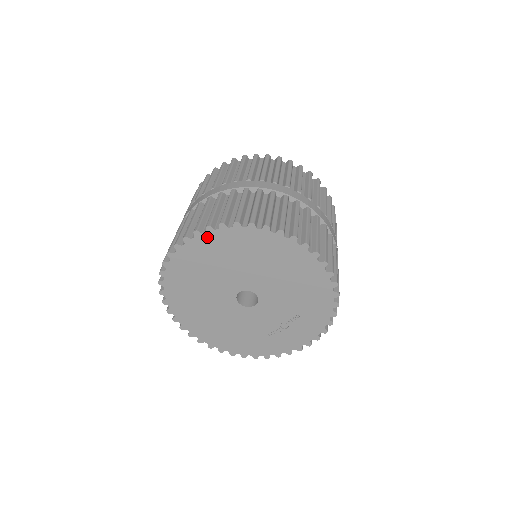
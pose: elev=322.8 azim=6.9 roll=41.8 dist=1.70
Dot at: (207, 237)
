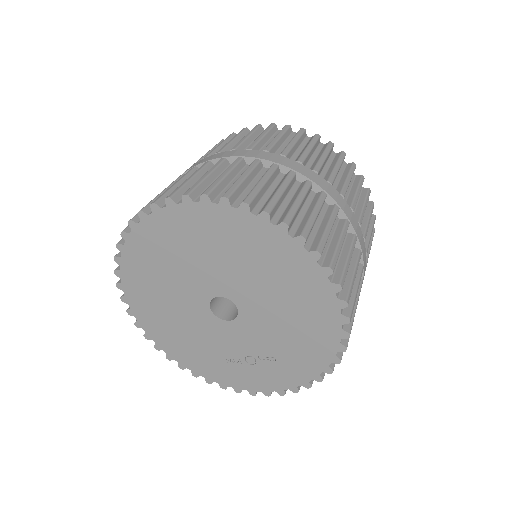
Dot at: (216, 210)
